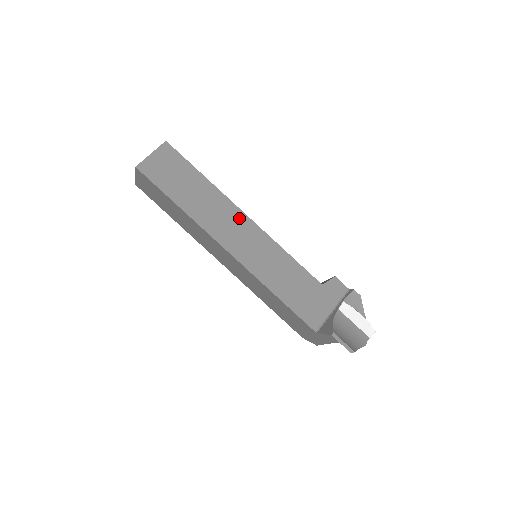
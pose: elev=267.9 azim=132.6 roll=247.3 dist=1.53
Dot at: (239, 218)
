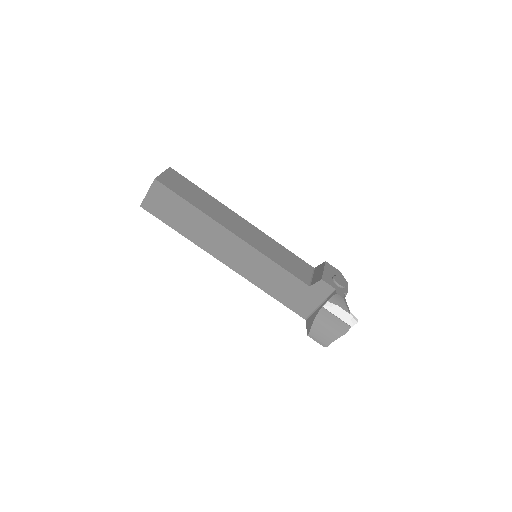
Dot at: (230, 238)
